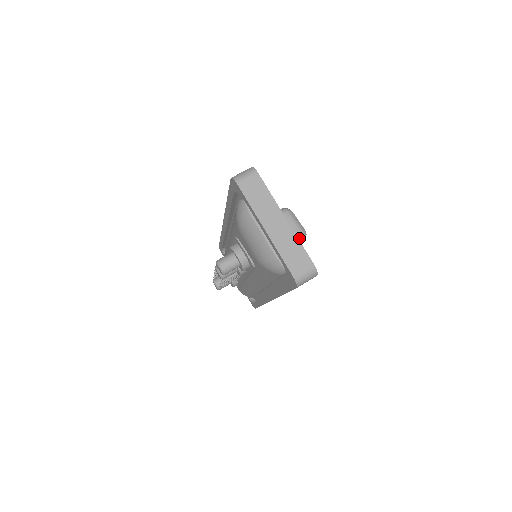
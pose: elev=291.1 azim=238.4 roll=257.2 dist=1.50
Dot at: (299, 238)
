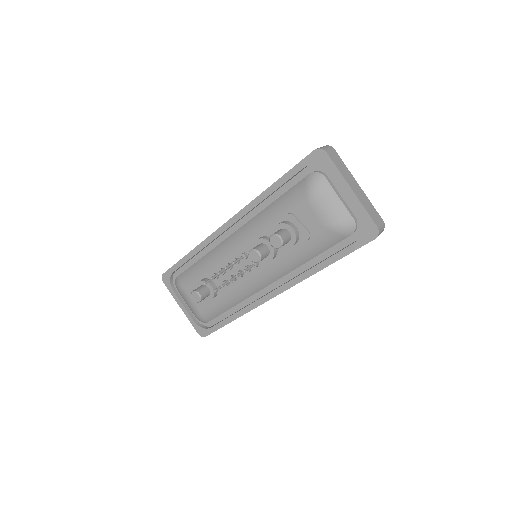
Dot at: occluded
